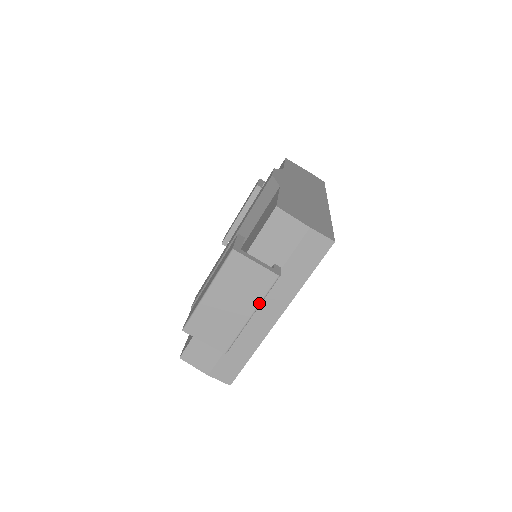
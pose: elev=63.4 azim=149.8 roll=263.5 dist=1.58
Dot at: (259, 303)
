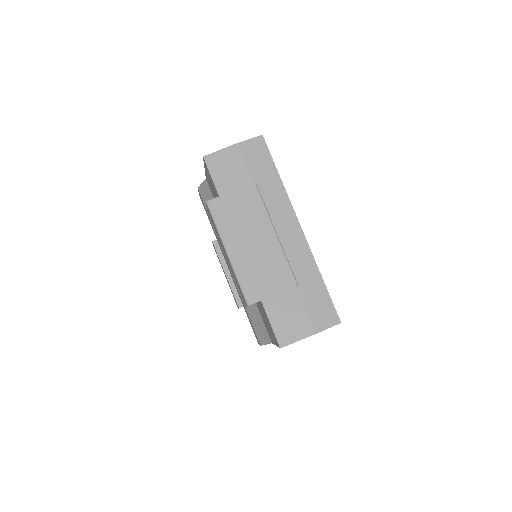
Dot at: (268, 217)
